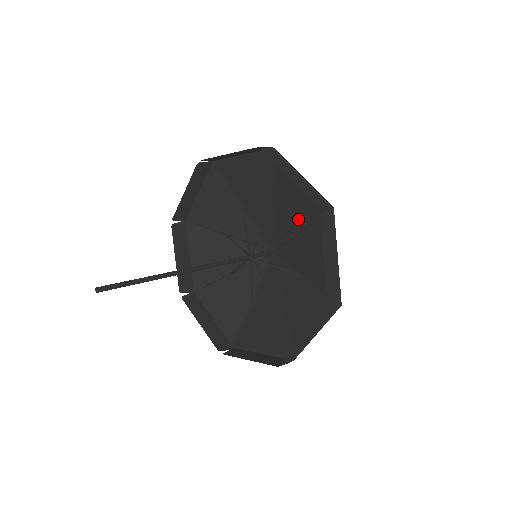
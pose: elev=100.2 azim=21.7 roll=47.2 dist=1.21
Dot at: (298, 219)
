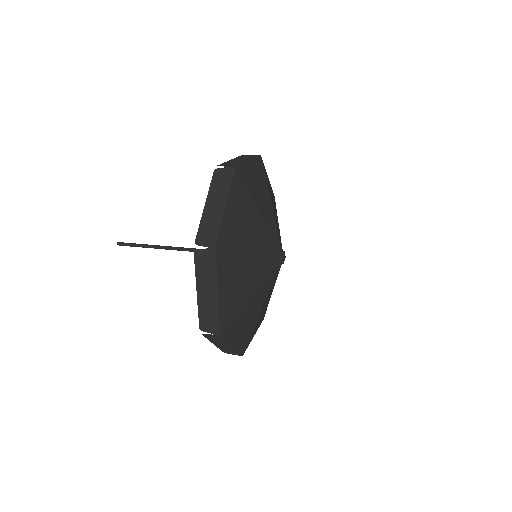
Dot at: (248, 289)
